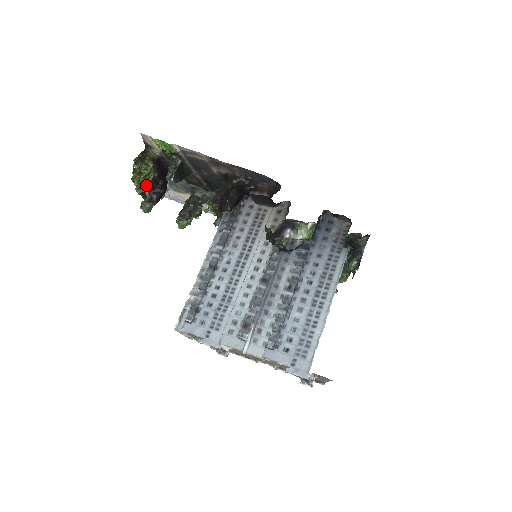
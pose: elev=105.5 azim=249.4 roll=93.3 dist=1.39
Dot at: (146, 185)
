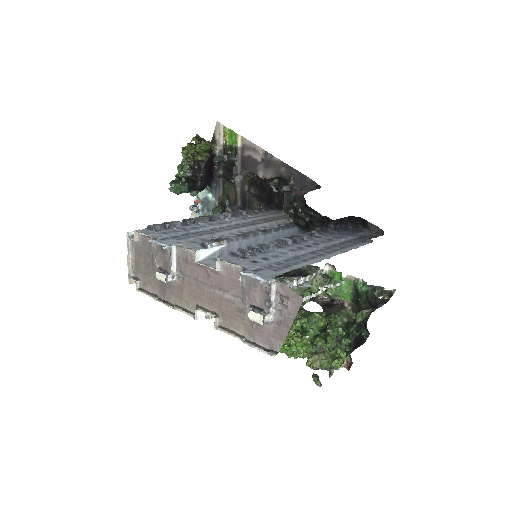
Dot at: (191, 161)
